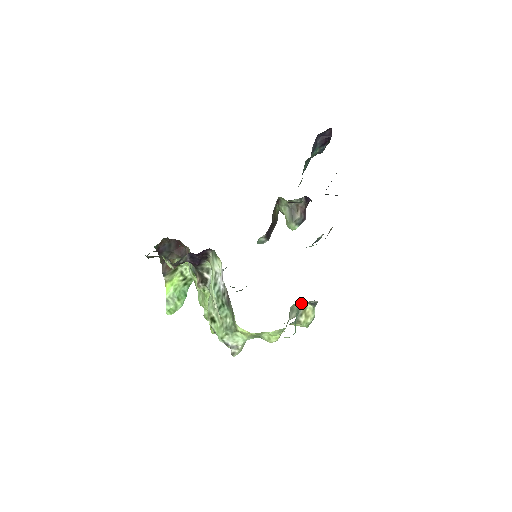
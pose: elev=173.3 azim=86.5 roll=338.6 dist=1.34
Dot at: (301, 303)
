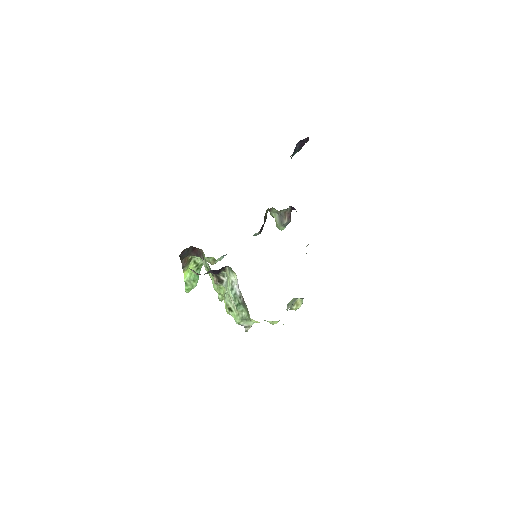
Dot at: (294, 299)
